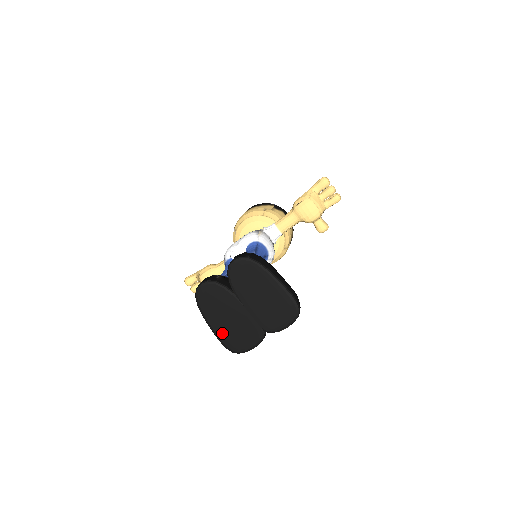
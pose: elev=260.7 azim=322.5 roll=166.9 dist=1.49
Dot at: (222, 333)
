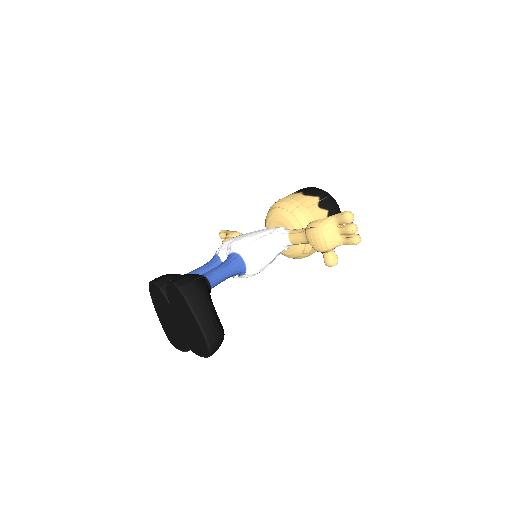
Dot at: (164, 325)
